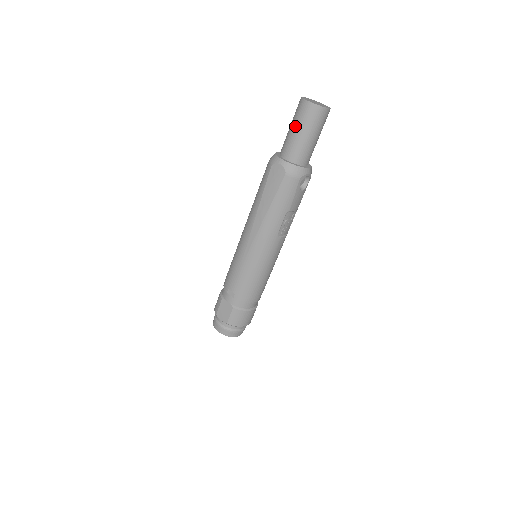
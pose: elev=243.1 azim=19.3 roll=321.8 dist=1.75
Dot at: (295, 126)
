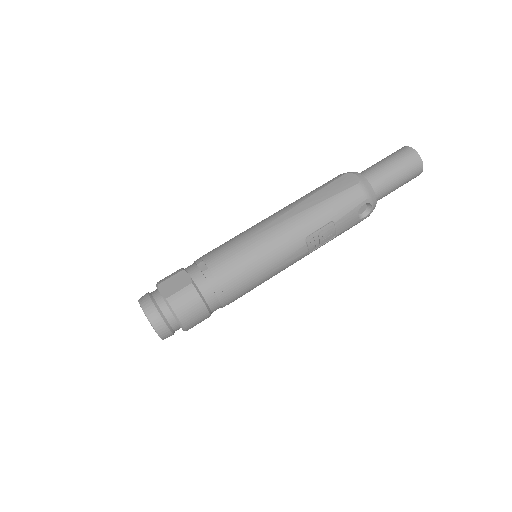
Dot at: (387, 159)
